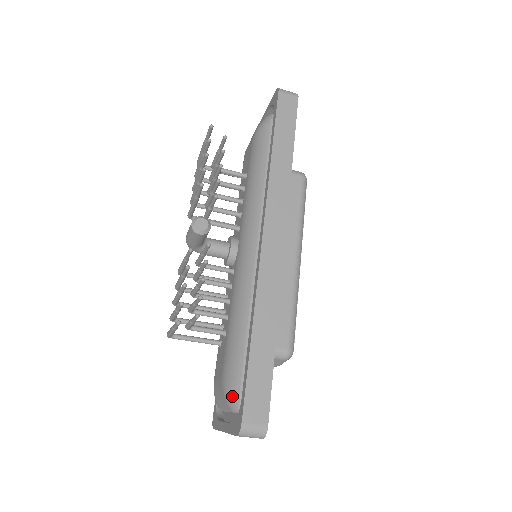
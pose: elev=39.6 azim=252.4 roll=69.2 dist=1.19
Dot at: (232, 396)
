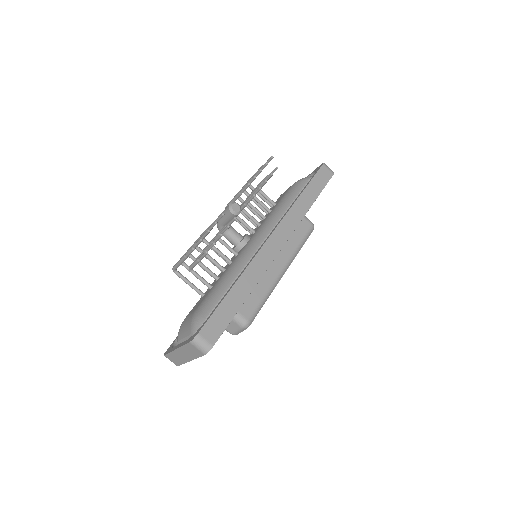
Dot at: (198, 321)
